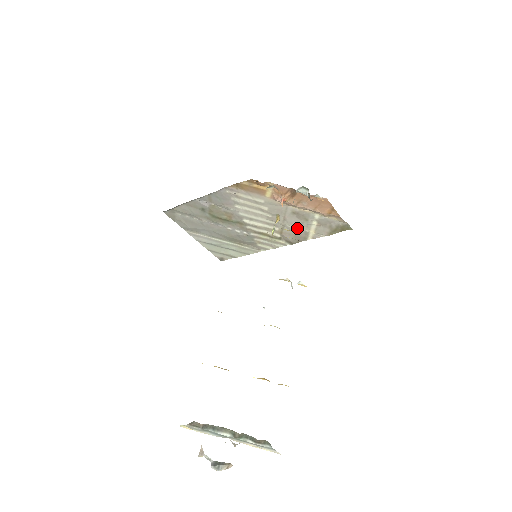
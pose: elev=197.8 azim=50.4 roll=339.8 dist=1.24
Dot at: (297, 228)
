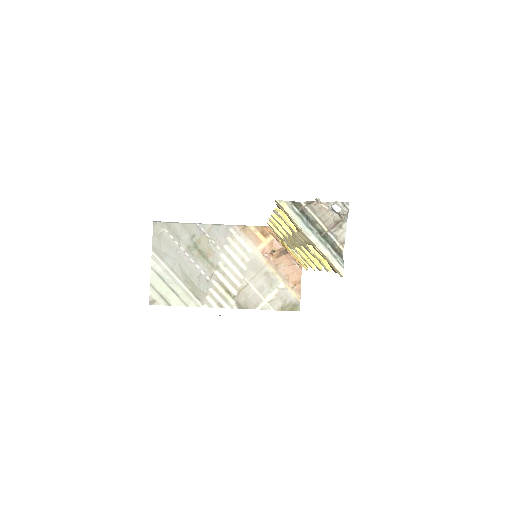
Dot at: (257, 291)
